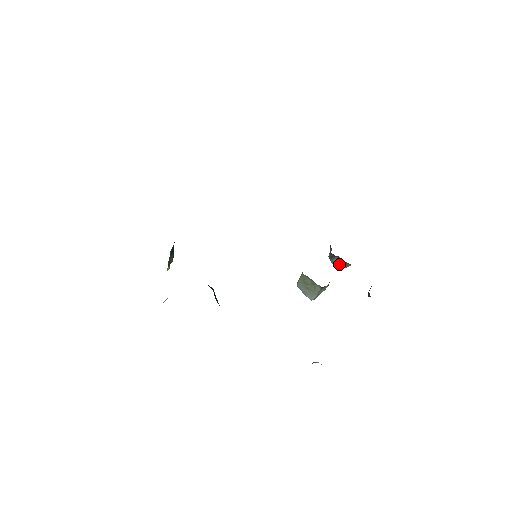
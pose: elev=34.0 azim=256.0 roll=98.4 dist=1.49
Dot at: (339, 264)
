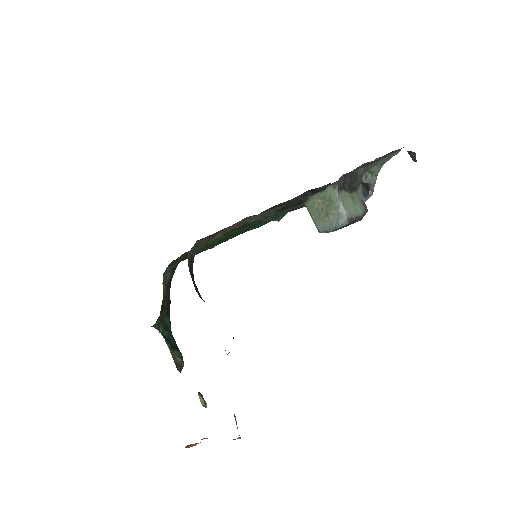
Dot at: (365, 191)
